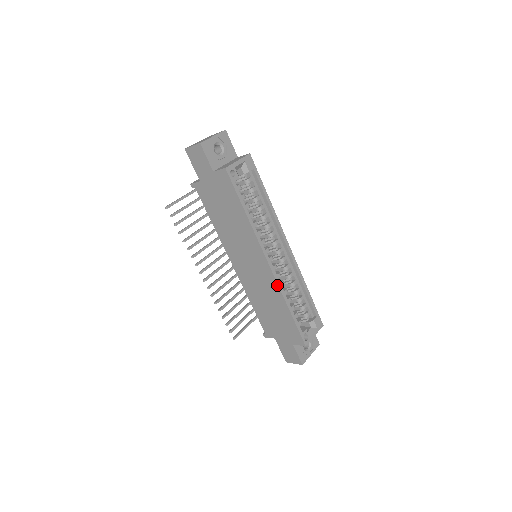
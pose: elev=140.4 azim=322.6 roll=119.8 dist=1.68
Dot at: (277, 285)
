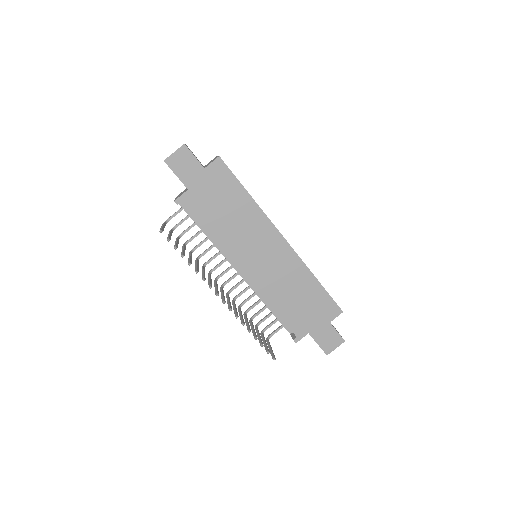
Dot at: (299, 258)
